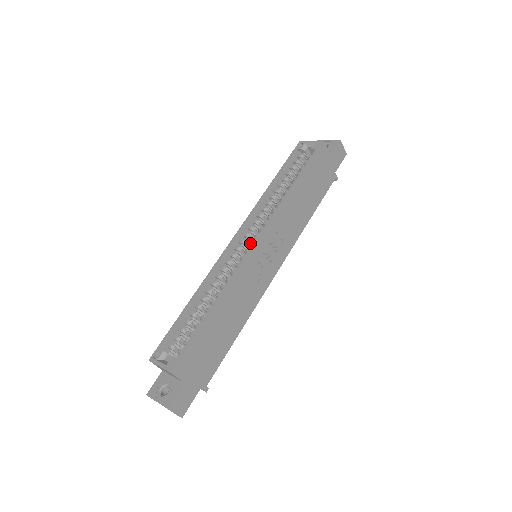
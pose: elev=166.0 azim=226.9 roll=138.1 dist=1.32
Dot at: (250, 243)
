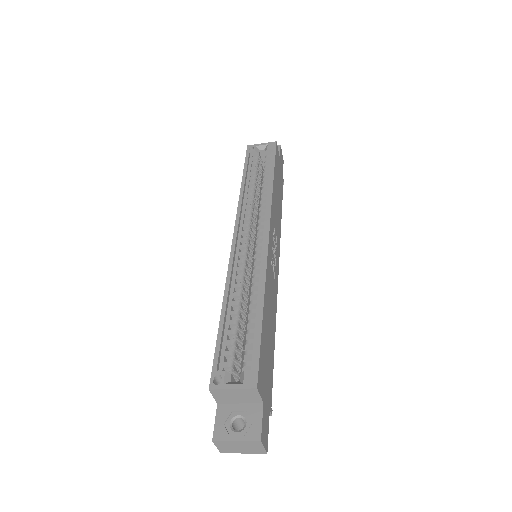
Dot at: (258, 237)
